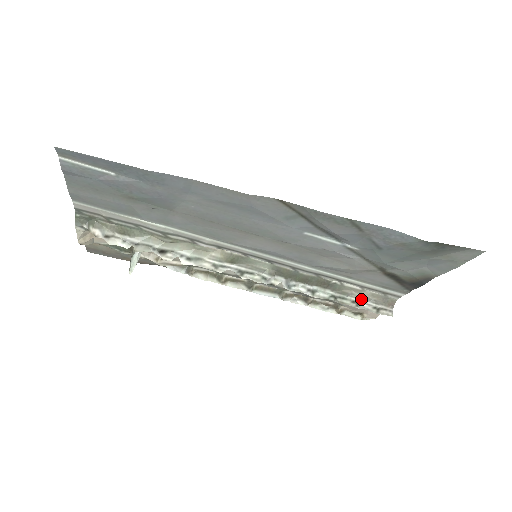
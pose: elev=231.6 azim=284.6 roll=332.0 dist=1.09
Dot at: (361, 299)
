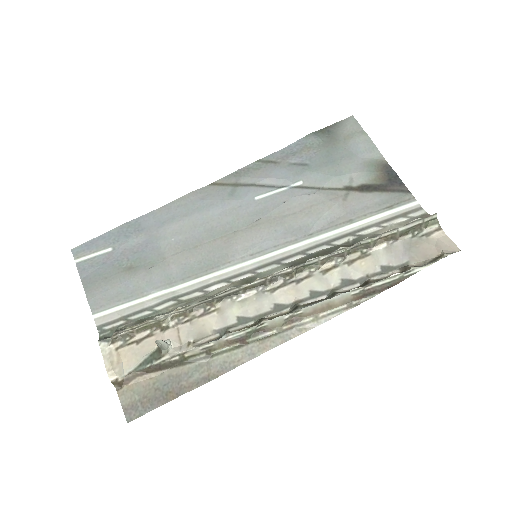
Dot at: (394, 231)
